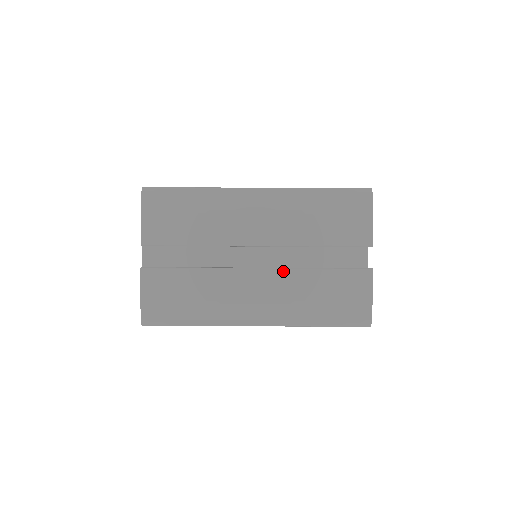
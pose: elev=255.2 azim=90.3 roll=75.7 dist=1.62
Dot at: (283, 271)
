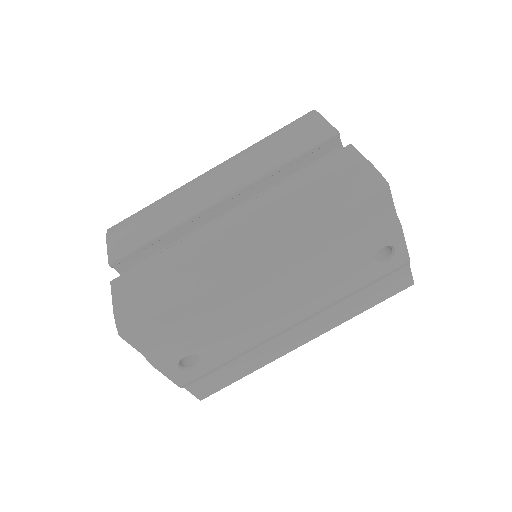
Dot at: (256, 199)
